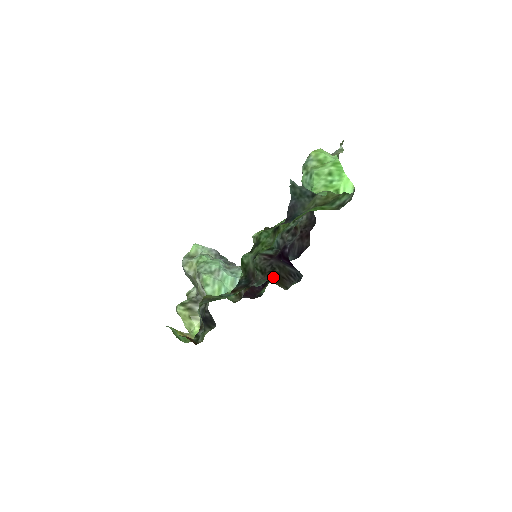
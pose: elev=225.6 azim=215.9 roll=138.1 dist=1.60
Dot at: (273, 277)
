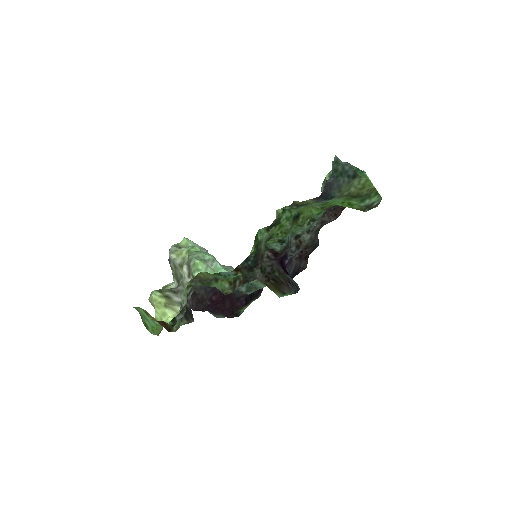
Dot at: (271, 280)
